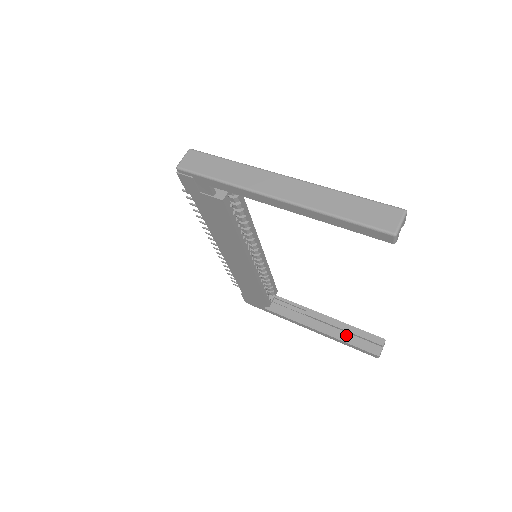
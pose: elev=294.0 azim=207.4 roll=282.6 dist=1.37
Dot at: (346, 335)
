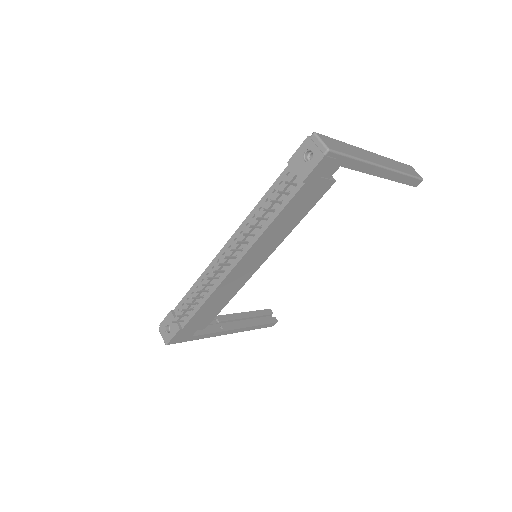
Dot at: (254, 320)
